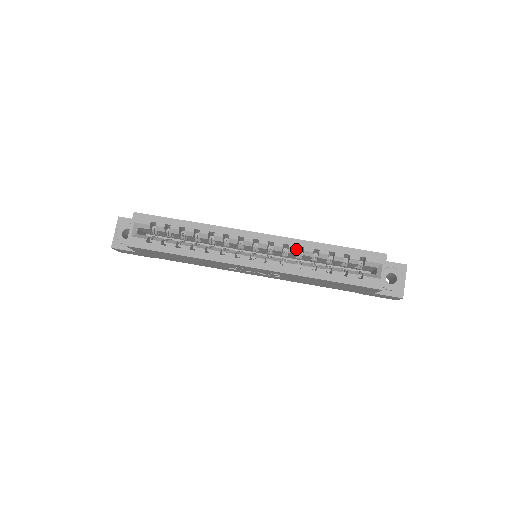
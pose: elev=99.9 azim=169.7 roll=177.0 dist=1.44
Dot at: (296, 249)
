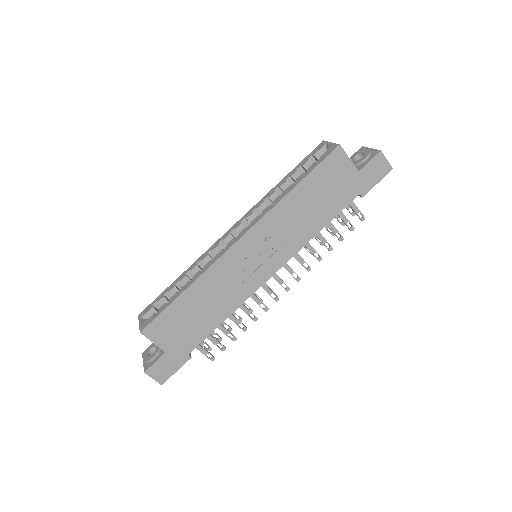
Dot at: (262, 203)
